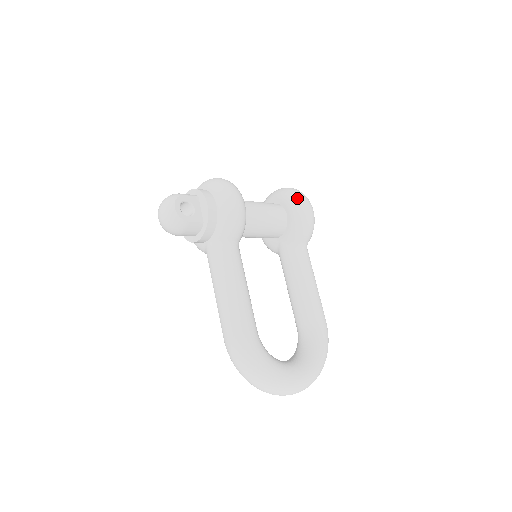
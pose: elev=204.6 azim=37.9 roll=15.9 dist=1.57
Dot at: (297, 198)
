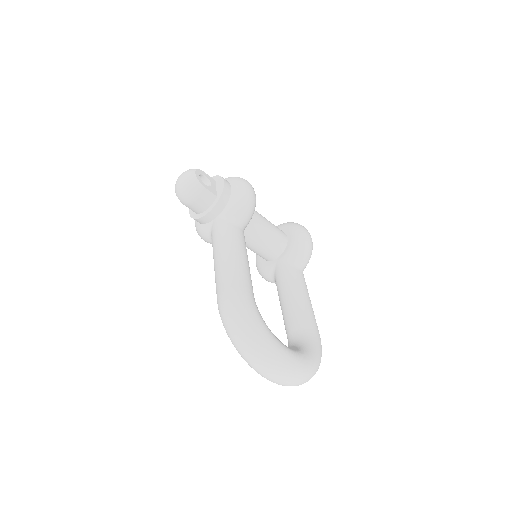
Dot at: (298, 225)
